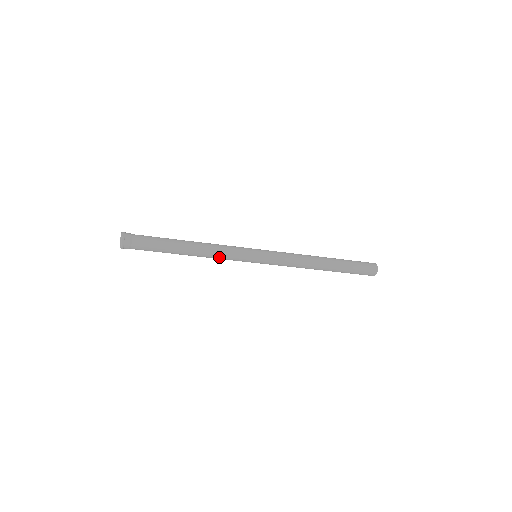
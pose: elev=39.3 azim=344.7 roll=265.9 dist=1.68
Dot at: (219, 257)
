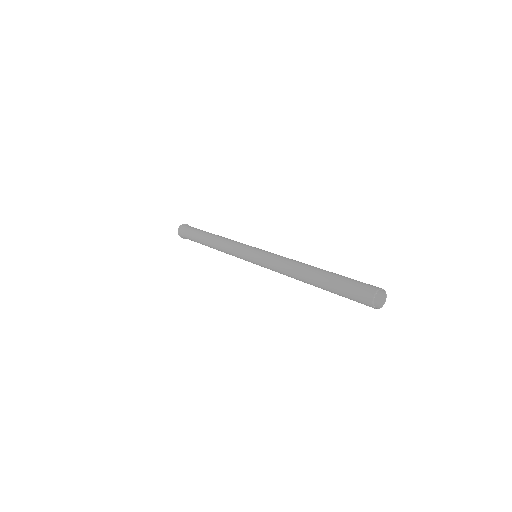
Dot at: (226, 247)
